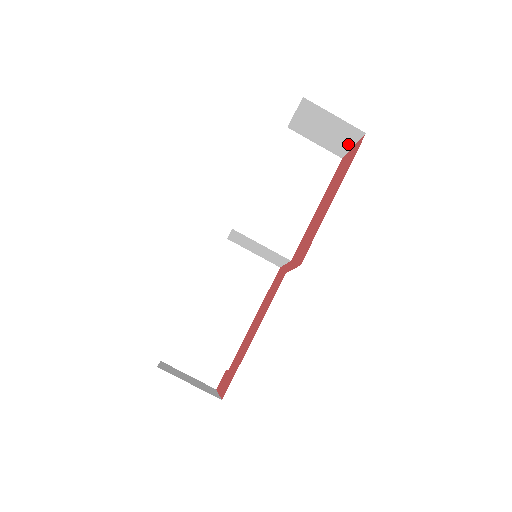
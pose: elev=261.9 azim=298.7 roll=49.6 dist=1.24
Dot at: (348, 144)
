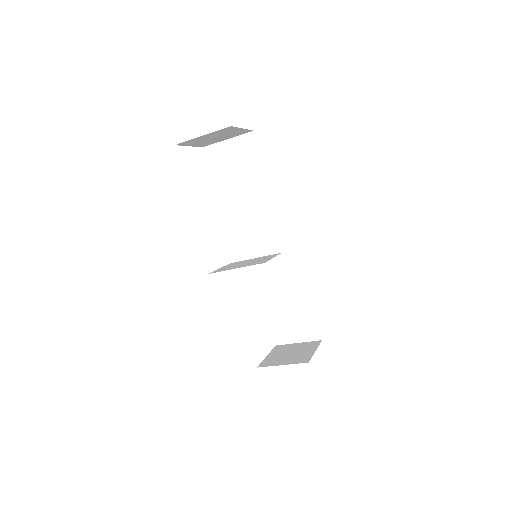
Dot at: (238, 130)
